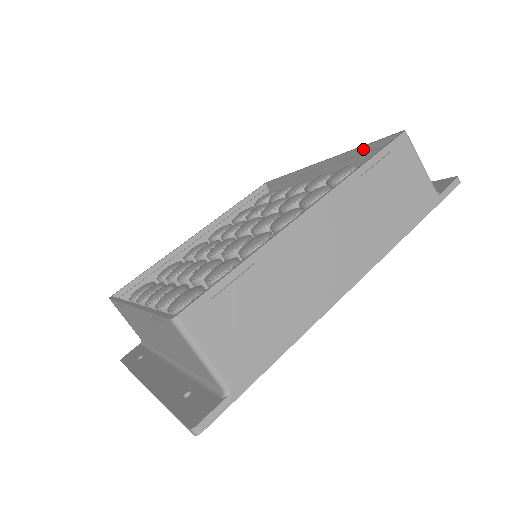
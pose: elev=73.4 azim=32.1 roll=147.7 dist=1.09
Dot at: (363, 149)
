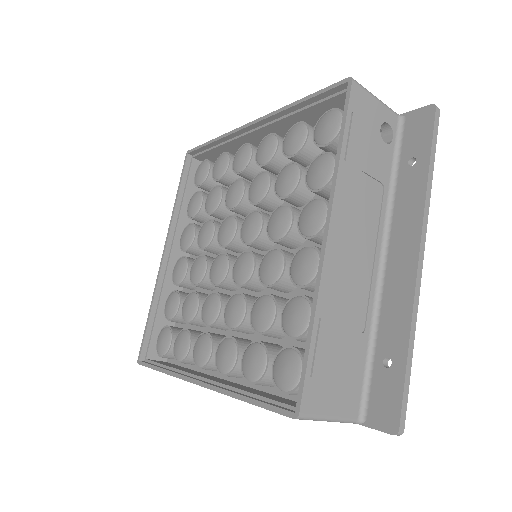
Dot at: (309, 337)
